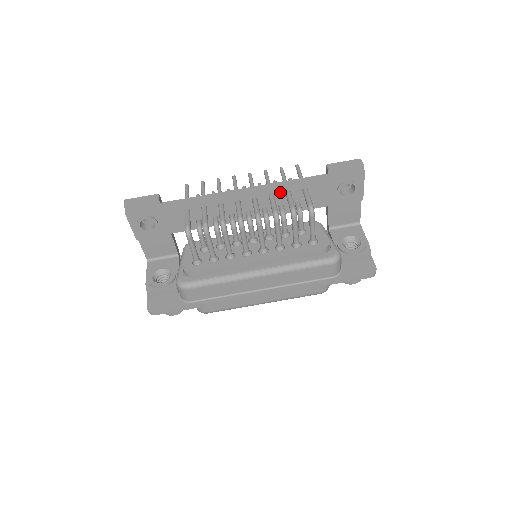
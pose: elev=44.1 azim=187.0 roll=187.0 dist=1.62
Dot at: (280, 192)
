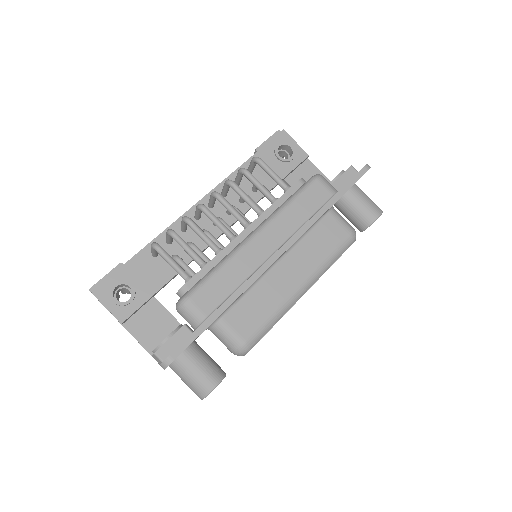
Dot at: occluded
